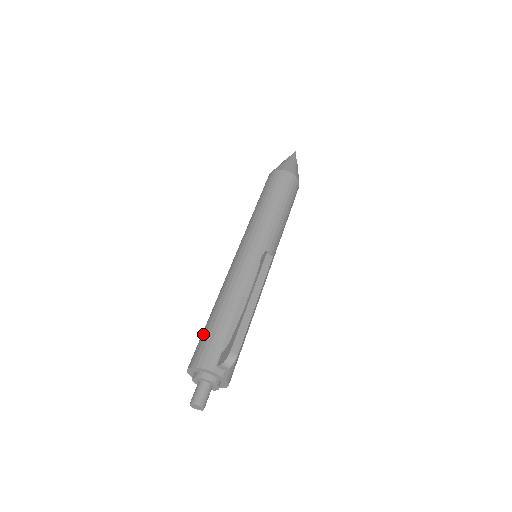
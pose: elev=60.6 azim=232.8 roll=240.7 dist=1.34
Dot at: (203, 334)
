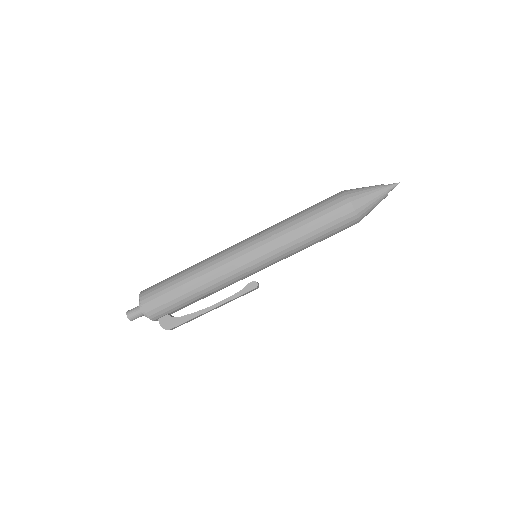
Dot at: (167, 293)
